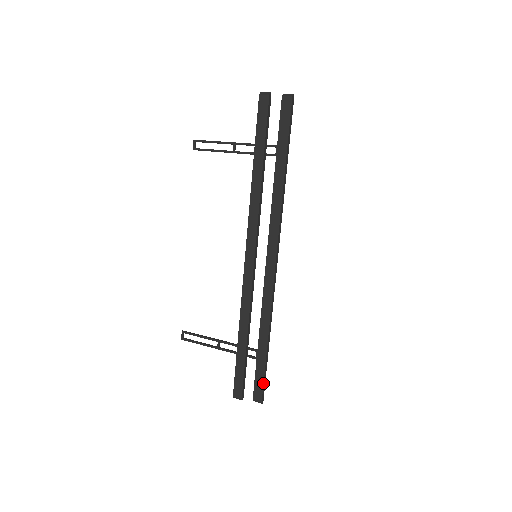
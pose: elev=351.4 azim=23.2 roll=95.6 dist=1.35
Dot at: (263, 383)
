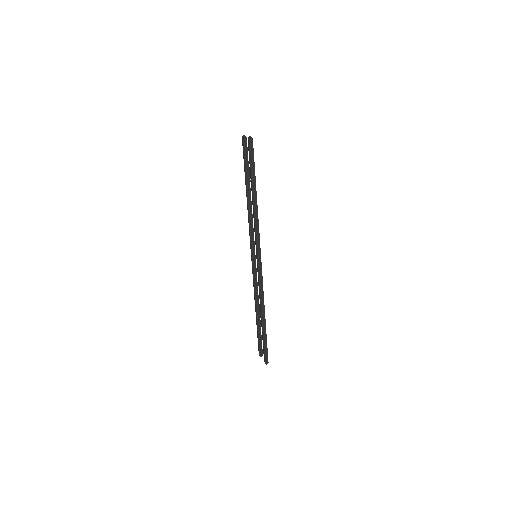
Dot at: (264, 350)
